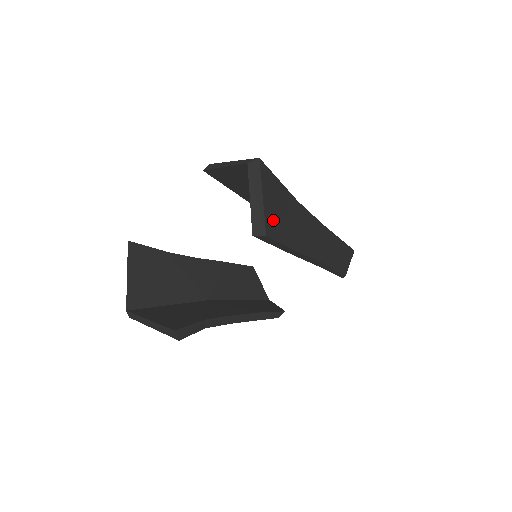
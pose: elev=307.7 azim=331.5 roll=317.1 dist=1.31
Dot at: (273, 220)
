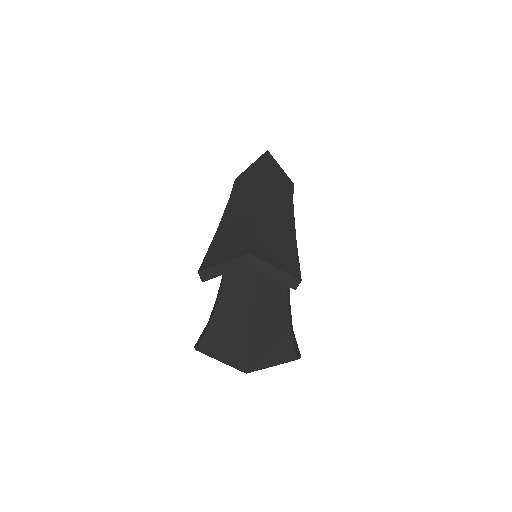
Dot at: (287, 263)
